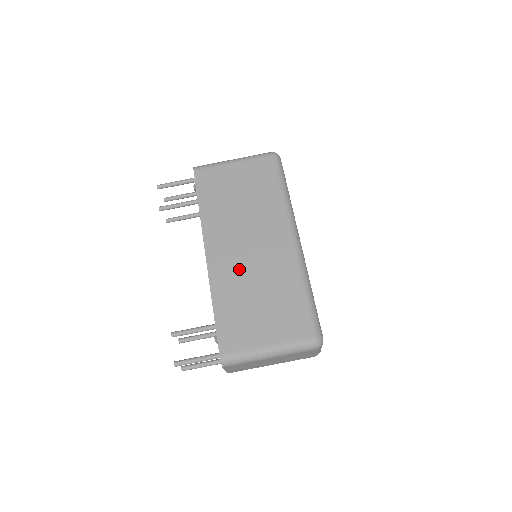
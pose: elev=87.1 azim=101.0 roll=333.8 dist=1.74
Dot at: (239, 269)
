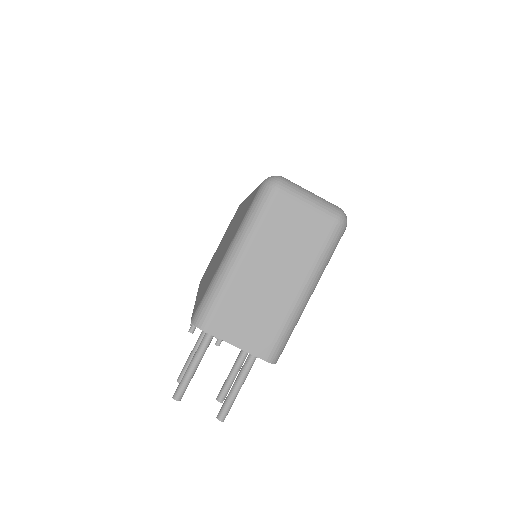
Dot at: (214, 263)
